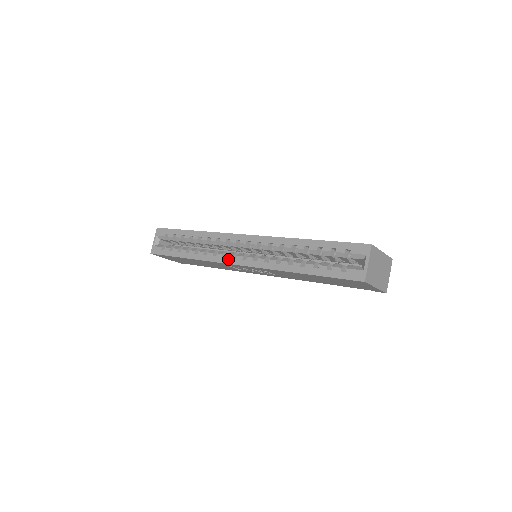
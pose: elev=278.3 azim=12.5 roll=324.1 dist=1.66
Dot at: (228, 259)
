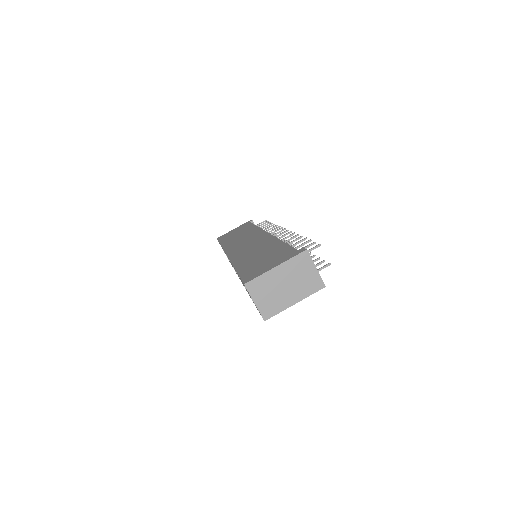
Dot at: occluded
